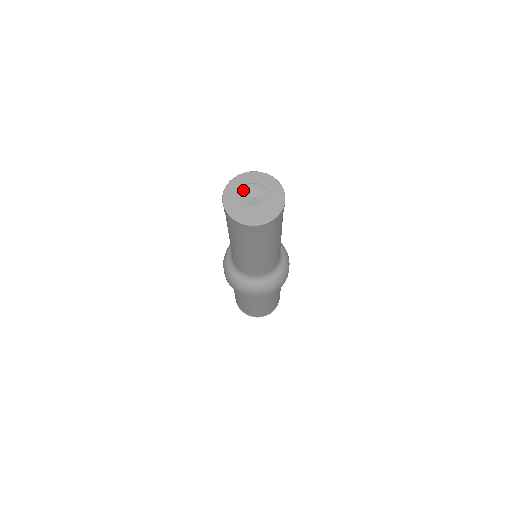
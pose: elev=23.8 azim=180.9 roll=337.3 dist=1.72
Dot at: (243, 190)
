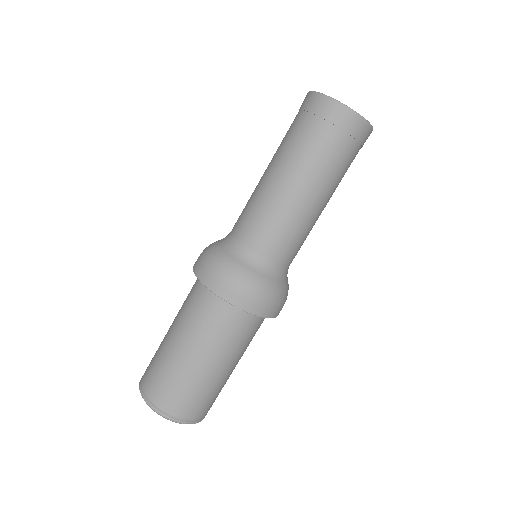
Dot at: occluded
